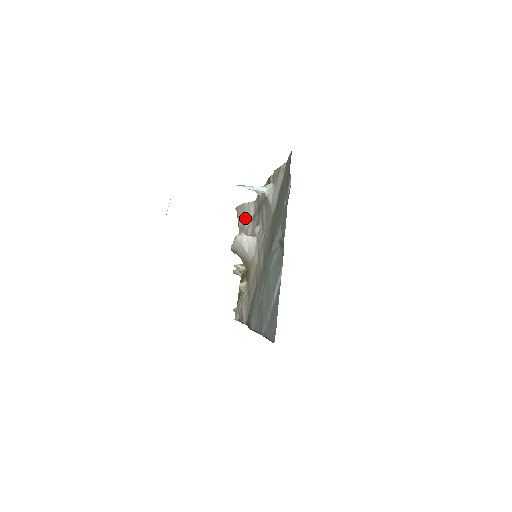
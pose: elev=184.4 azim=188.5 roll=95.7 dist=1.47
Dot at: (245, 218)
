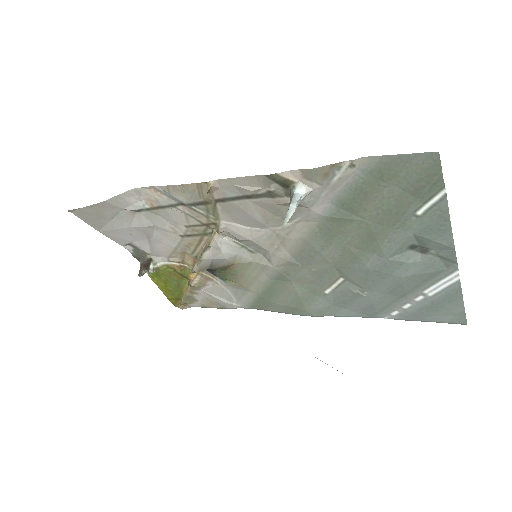
Dot at: (116, 214)
